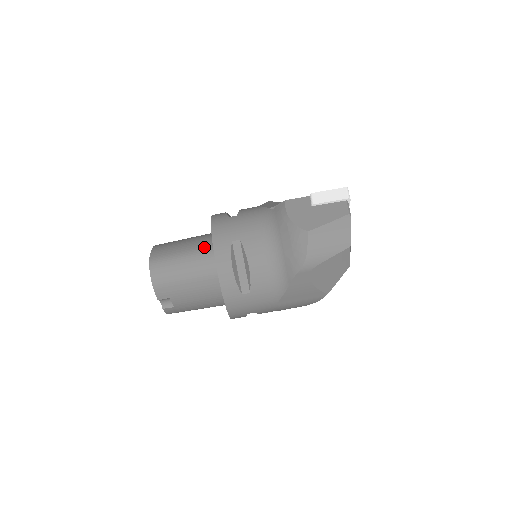
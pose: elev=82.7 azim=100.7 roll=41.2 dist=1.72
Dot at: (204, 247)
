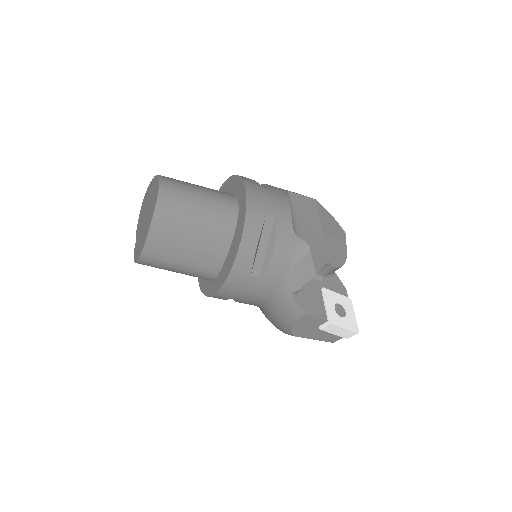
Dot at: (207, 270)
